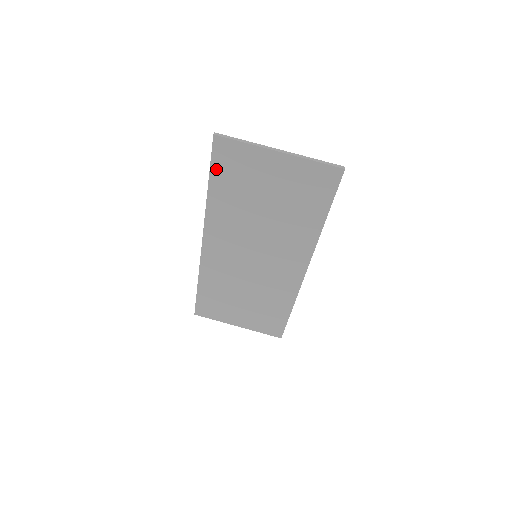
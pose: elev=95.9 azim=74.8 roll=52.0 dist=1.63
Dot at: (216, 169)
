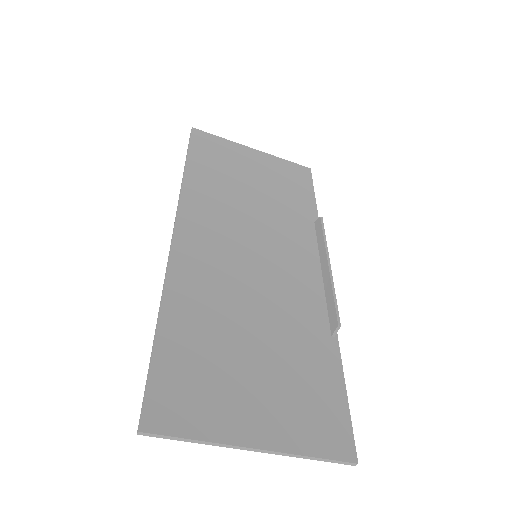
Dot at: (160, 369)
